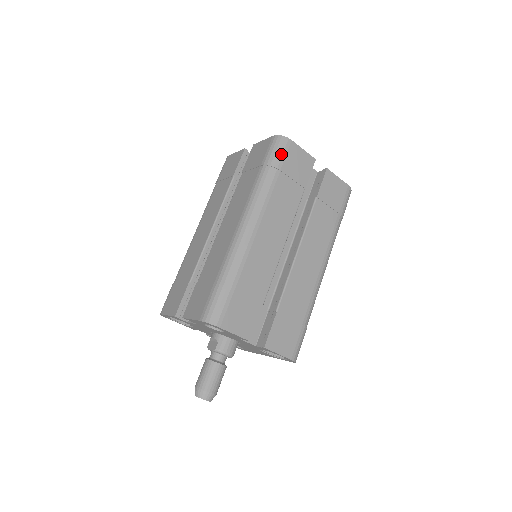
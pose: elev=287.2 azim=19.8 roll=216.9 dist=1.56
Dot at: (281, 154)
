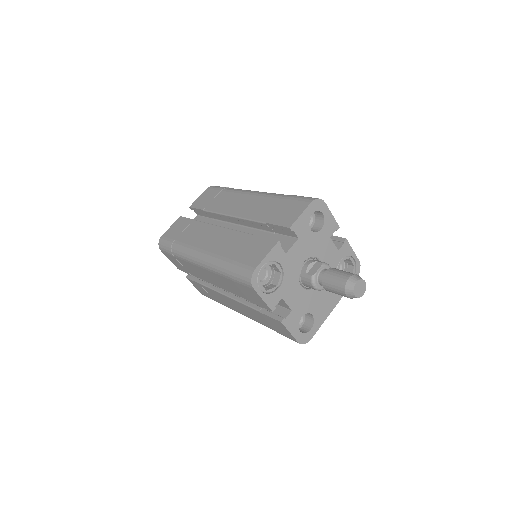
Dot at: occluded
